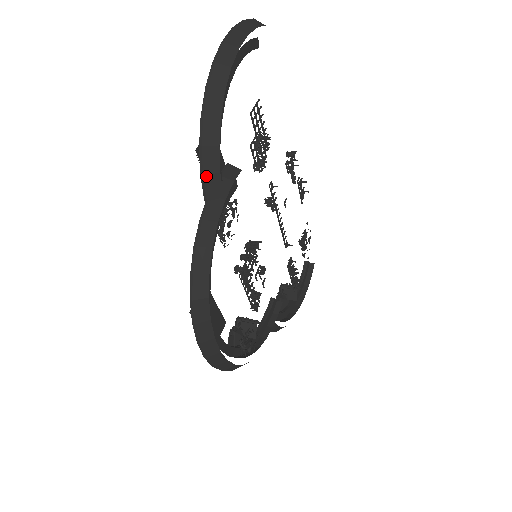
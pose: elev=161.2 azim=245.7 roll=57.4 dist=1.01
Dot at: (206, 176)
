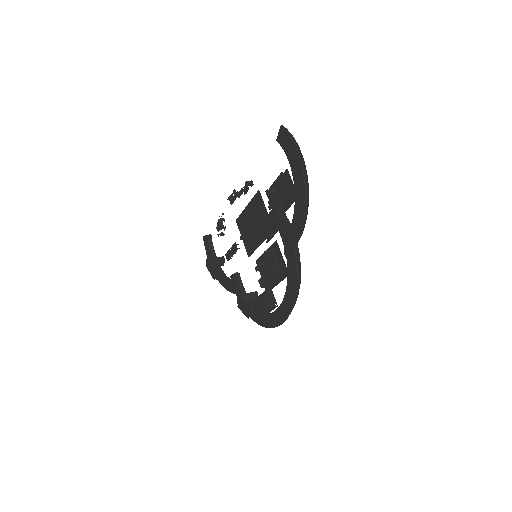
Dot at: occluded
